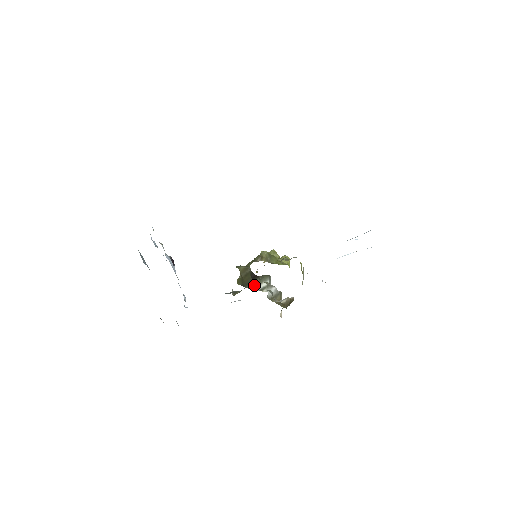
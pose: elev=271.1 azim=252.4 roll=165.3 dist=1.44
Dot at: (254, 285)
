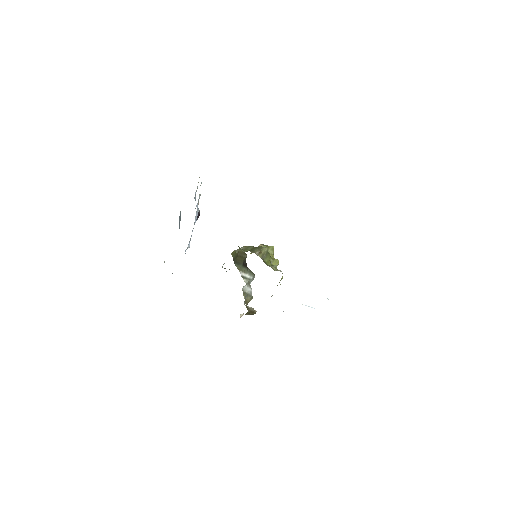
Dot at: (241, 269)
